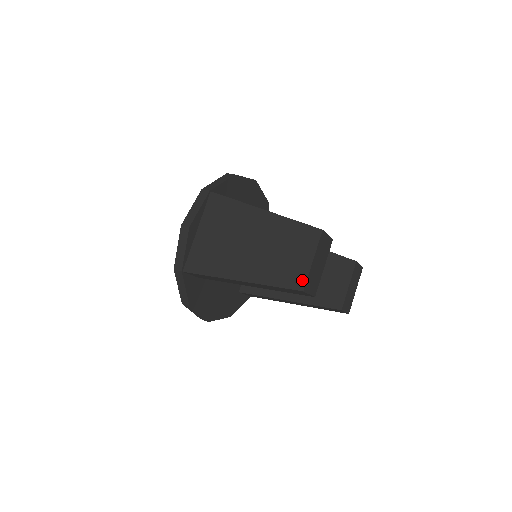
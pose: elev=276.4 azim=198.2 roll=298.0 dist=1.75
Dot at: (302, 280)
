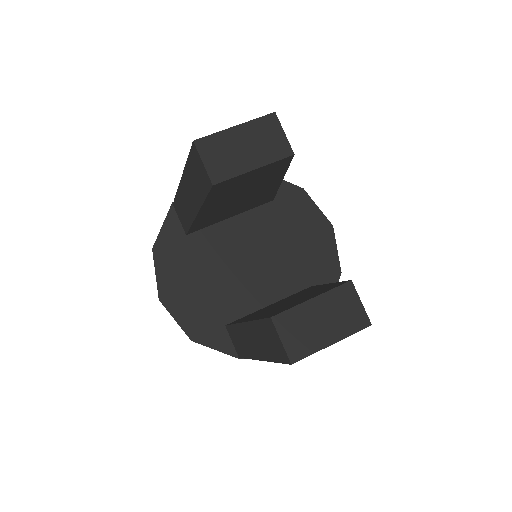
Dot at: (206, 138)
